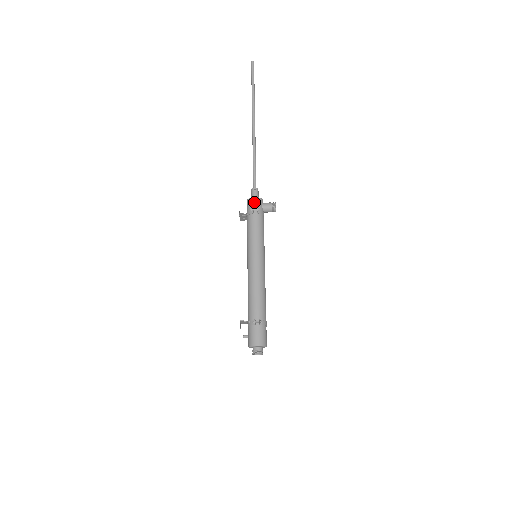
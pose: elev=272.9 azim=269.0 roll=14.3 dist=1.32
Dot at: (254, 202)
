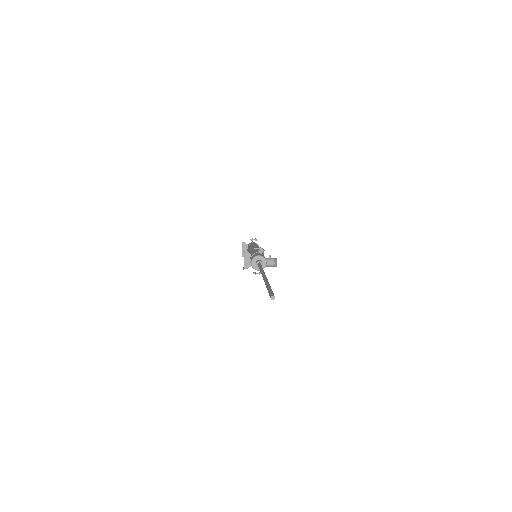
Dot at: (257, 270)
